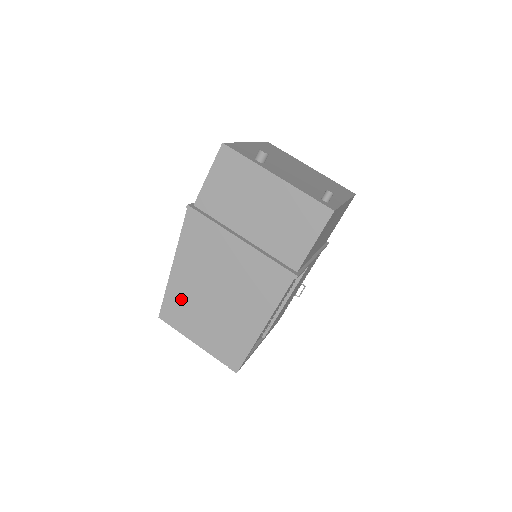
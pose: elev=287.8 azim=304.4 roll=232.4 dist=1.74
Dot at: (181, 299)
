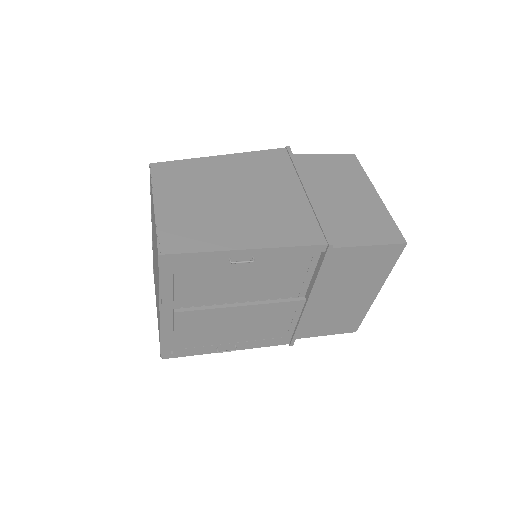
Dot at: (195, 173)
